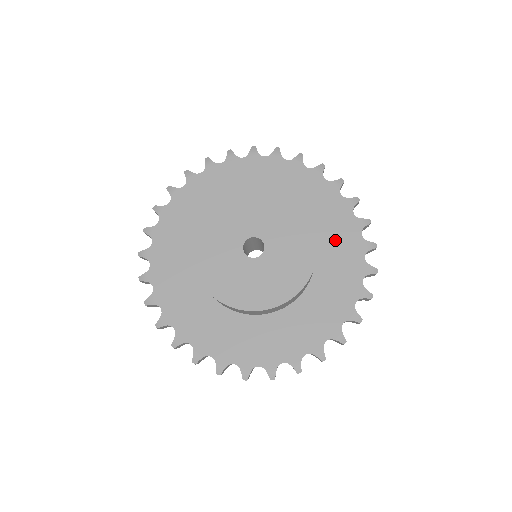
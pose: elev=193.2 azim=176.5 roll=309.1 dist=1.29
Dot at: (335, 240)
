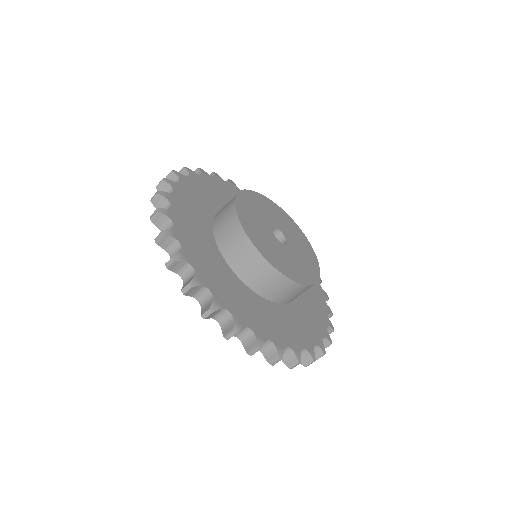
Dot at: occluded
